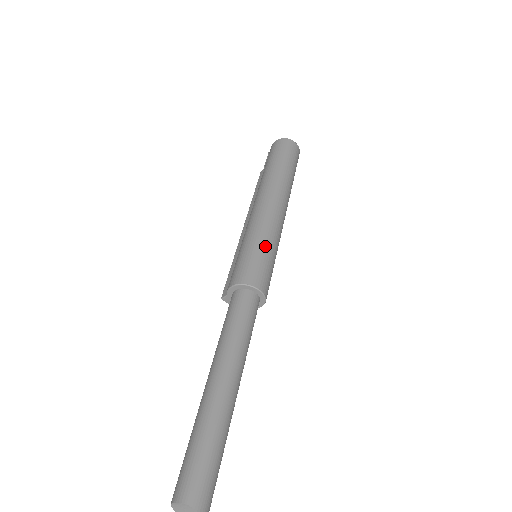
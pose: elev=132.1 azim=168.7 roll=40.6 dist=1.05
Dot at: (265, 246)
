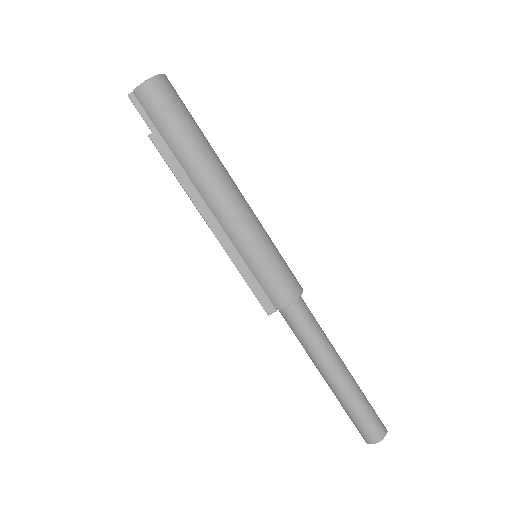
Dot at: (275, 247)
